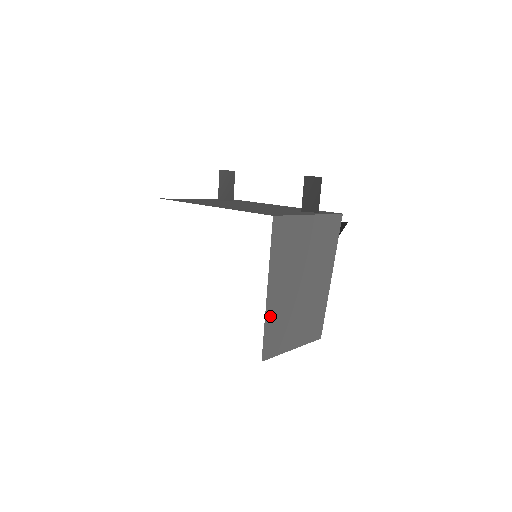
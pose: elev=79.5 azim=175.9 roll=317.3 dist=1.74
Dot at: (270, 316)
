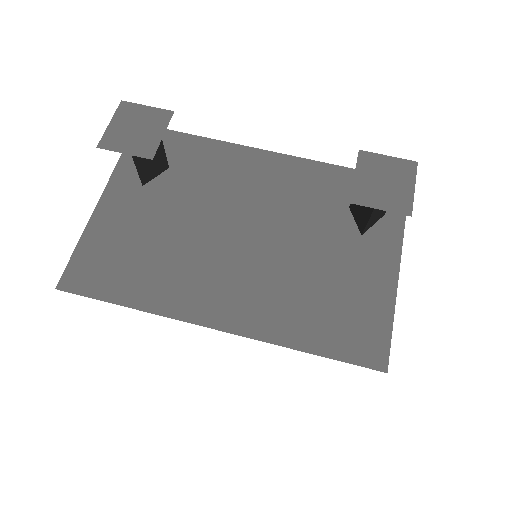
Dot at: occluded
